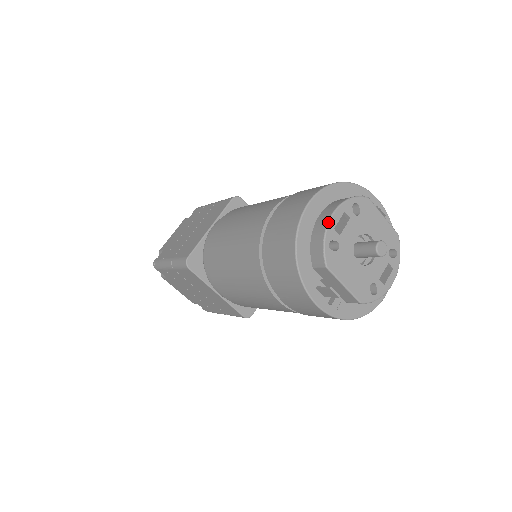
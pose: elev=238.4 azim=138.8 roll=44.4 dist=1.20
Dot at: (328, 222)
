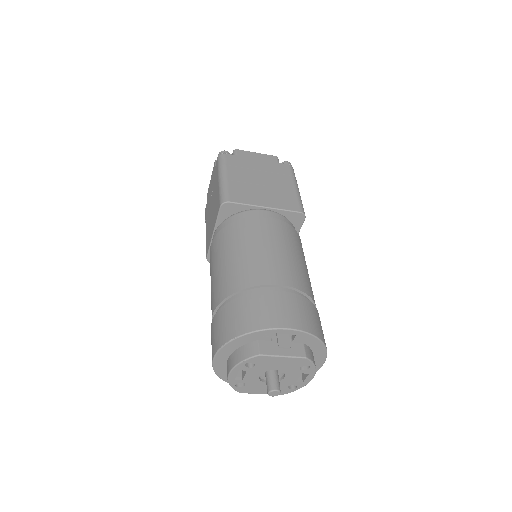
Dot at: (227, 379)
